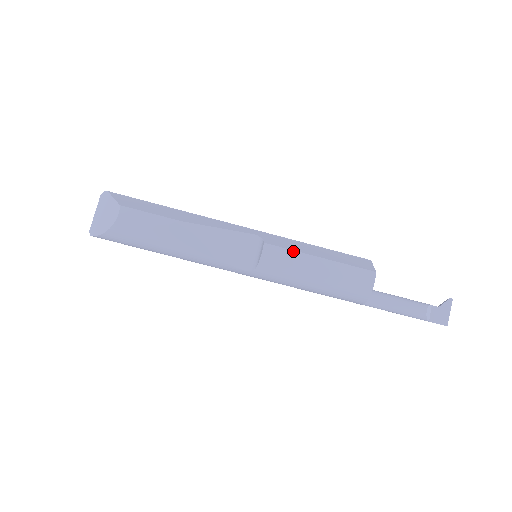
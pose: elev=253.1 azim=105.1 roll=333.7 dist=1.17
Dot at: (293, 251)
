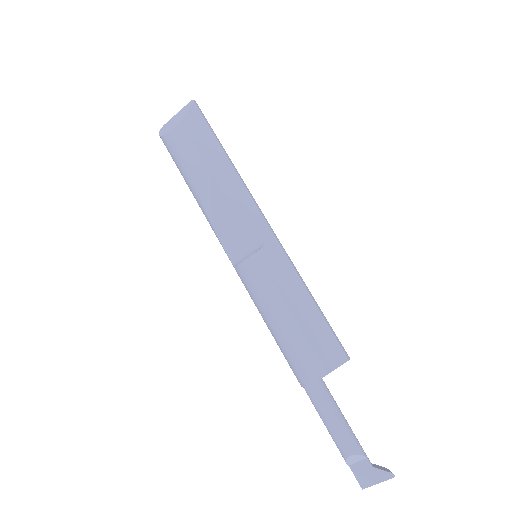
Dot at: (273, 282)
